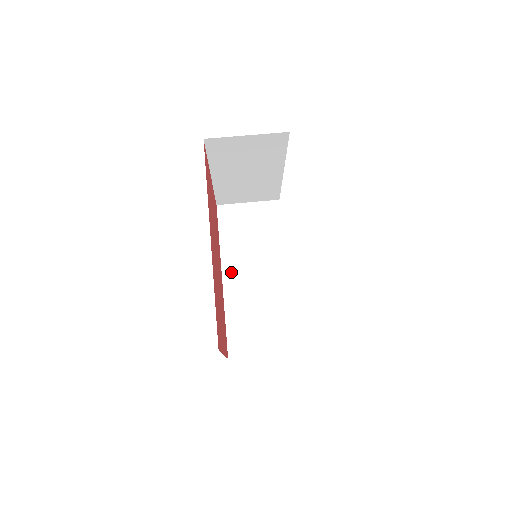
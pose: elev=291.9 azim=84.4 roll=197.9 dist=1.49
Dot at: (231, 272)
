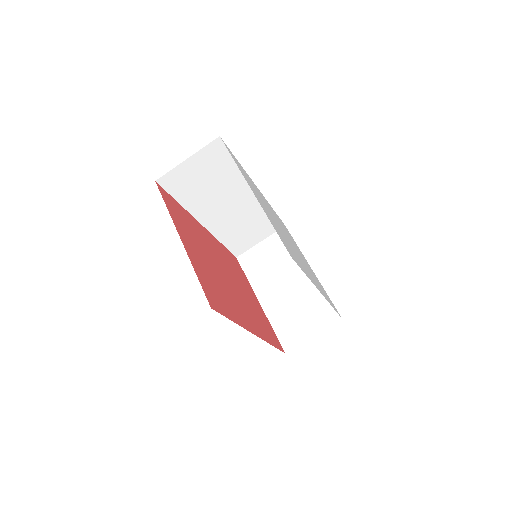
Dot at: (207, 218)
